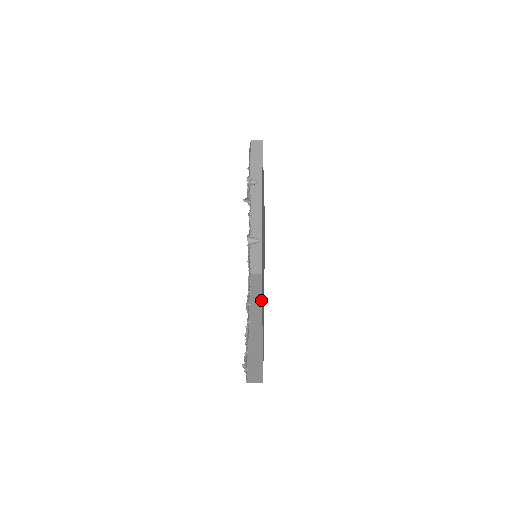
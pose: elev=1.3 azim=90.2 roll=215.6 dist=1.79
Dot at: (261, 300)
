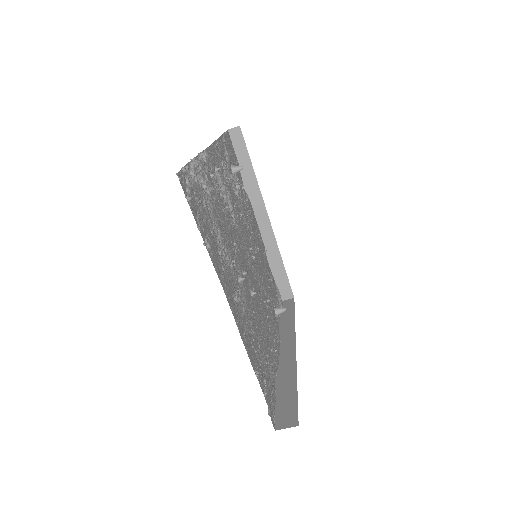
Dot at: occluded
